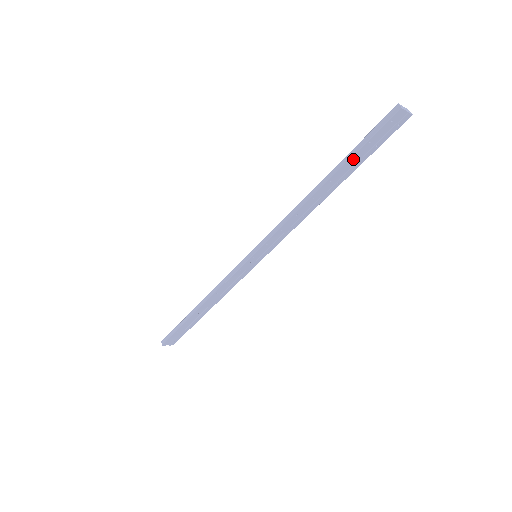
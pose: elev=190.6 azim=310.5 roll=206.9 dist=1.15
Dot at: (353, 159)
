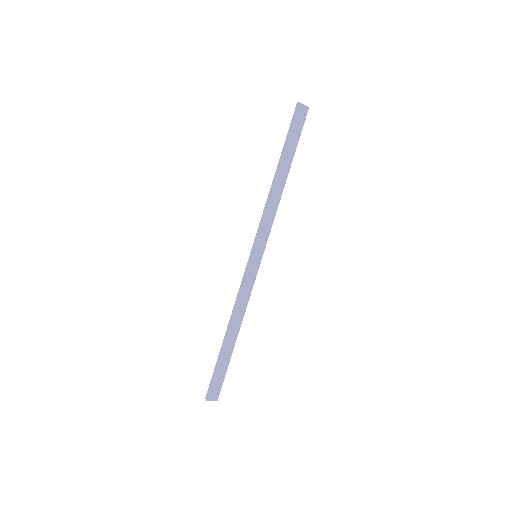
Dot at: (288, 146)
